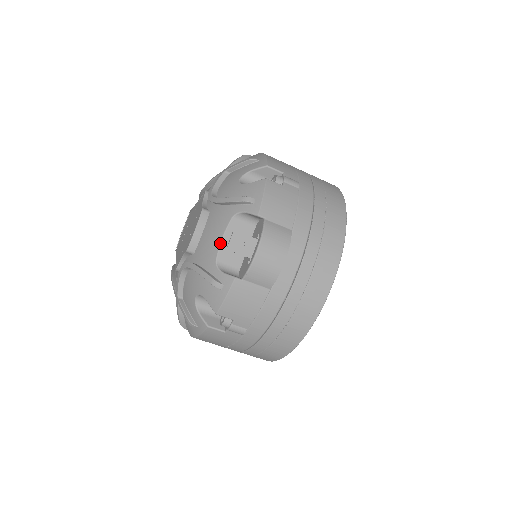
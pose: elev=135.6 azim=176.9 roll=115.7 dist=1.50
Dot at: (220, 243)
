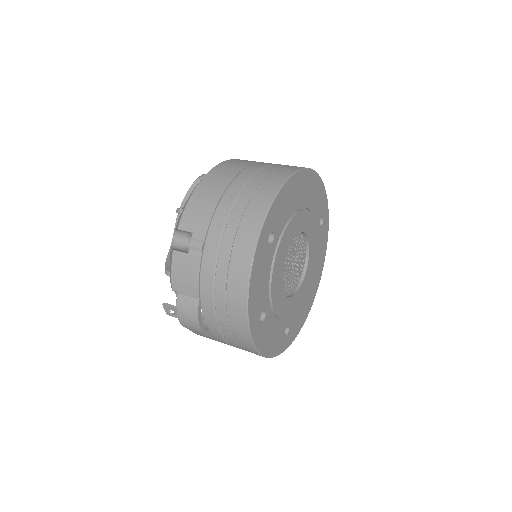
Dot at: (176, 296)
